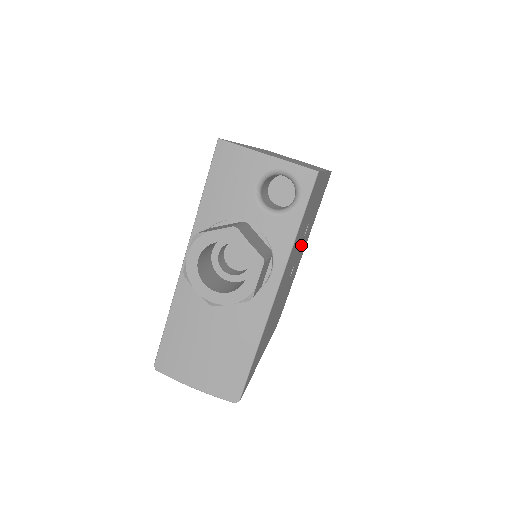
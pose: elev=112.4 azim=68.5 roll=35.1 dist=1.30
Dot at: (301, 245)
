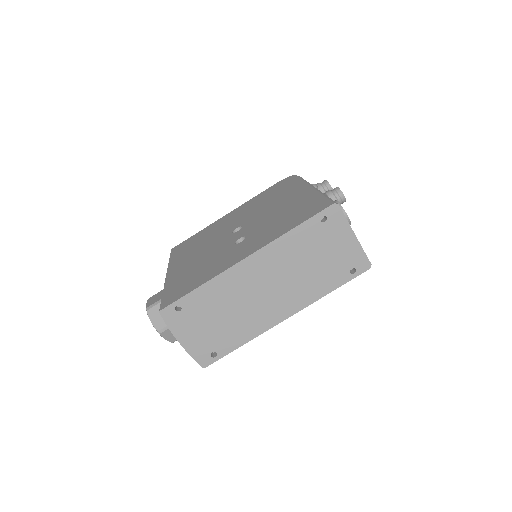
Dot at: occluded
